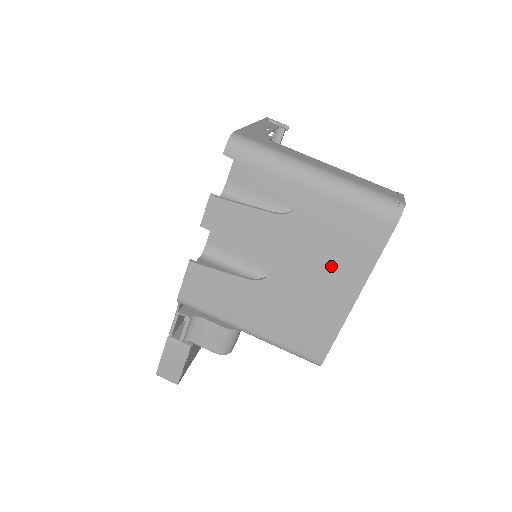
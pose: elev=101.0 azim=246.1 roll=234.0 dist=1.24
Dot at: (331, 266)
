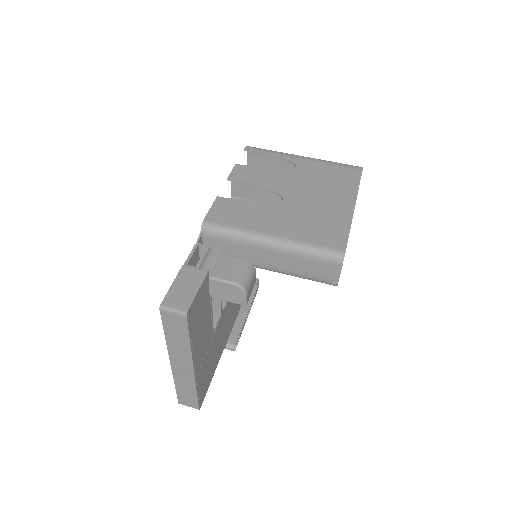
Dot at: (329, 190)
